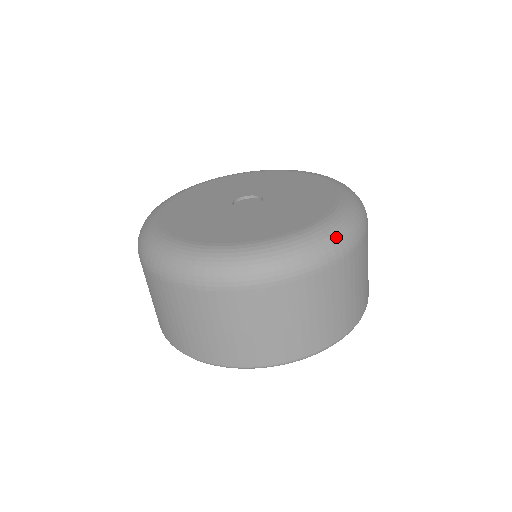
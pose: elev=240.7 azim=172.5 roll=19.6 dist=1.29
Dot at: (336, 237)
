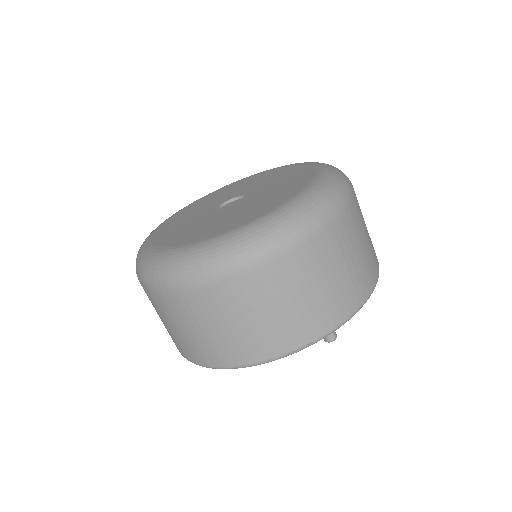
Dot at: (273, 232)
